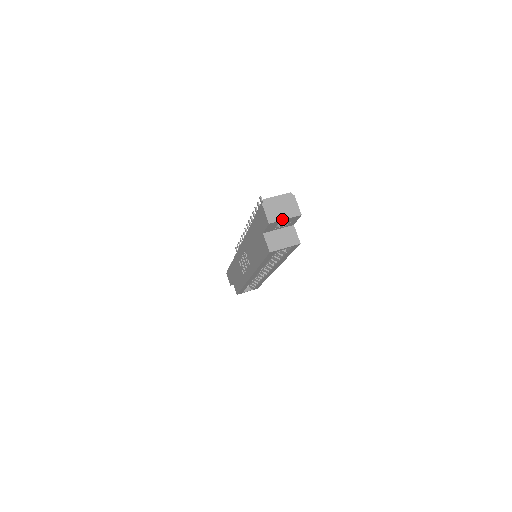
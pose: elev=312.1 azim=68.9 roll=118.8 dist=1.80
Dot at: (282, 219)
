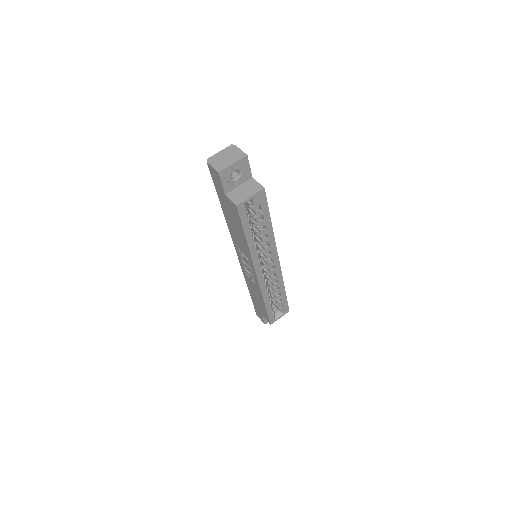
Dot at: (230, 165)
